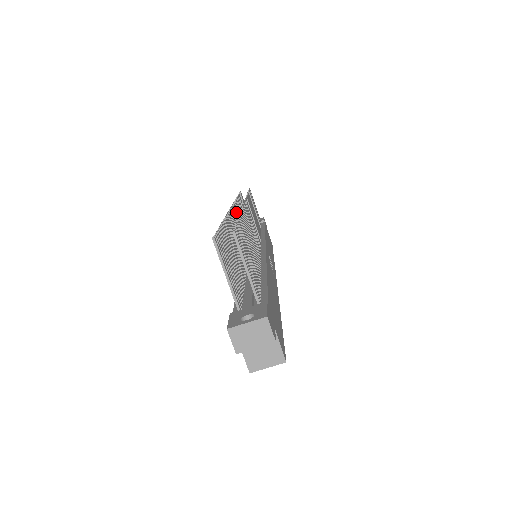
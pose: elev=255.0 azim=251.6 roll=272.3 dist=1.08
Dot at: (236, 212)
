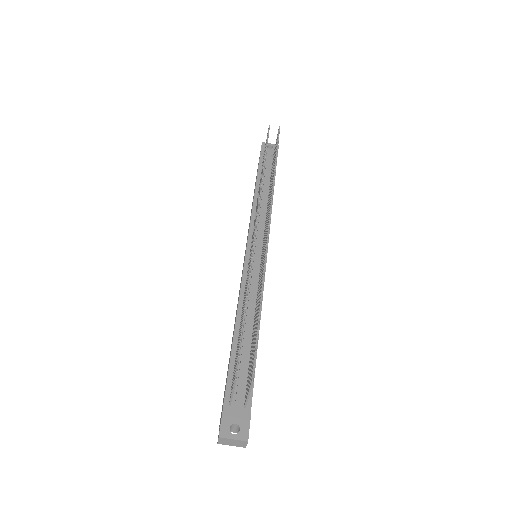
Dot at: occluded
